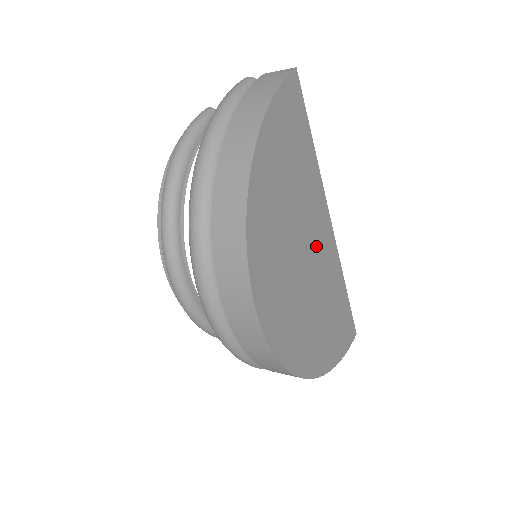
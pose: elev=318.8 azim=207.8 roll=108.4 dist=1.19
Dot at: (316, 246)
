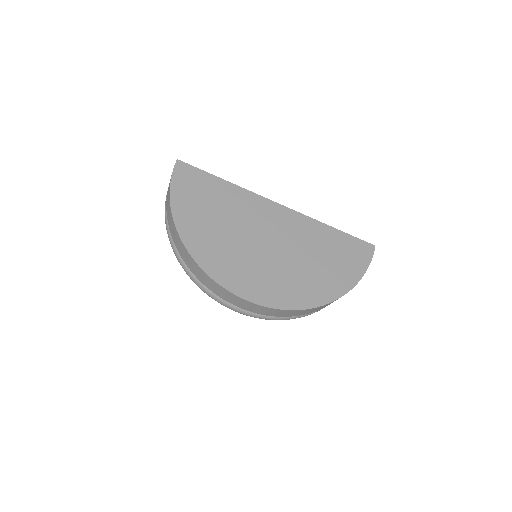
Dot at: (272, 228)
